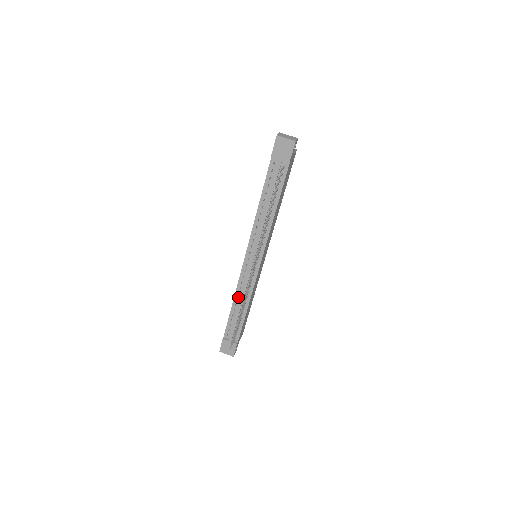
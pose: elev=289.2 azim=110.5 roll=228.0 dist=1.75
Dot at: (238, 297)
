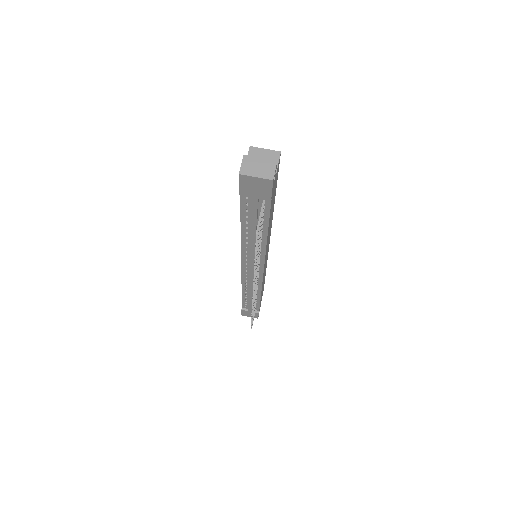
Dot at: (246, 288)
